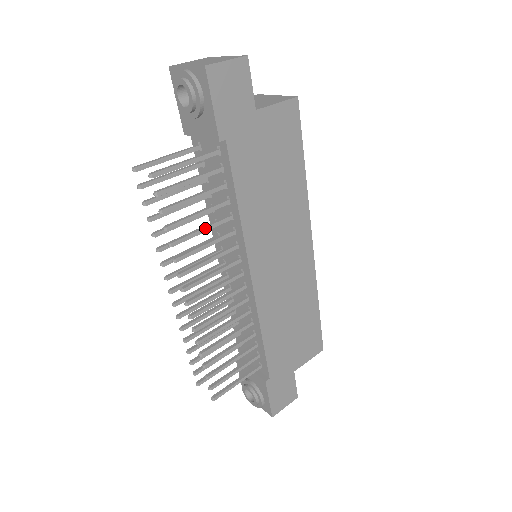
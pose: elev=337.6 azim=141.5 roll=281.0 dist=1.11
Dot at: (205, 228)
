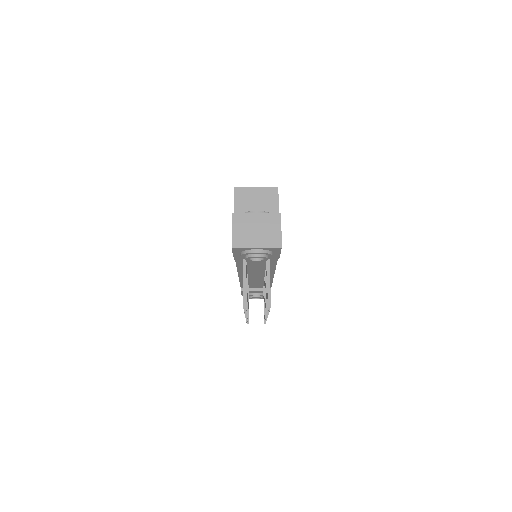
Dot at: occluded
